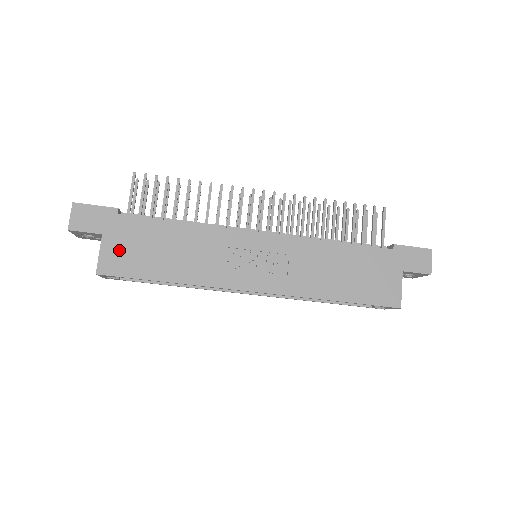
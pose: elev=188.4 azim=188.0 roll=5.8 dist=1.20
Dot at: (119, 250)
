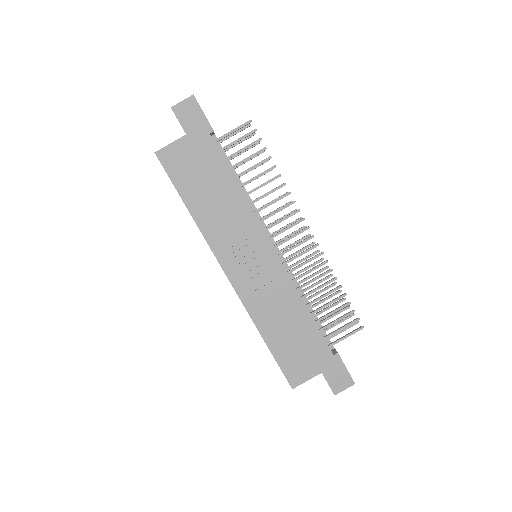
Dot at: (184, 156)
